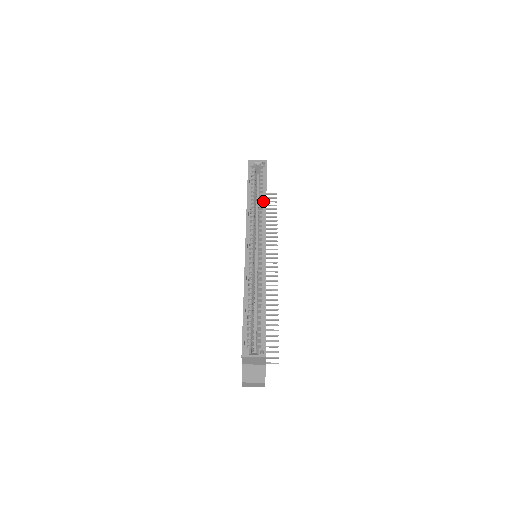
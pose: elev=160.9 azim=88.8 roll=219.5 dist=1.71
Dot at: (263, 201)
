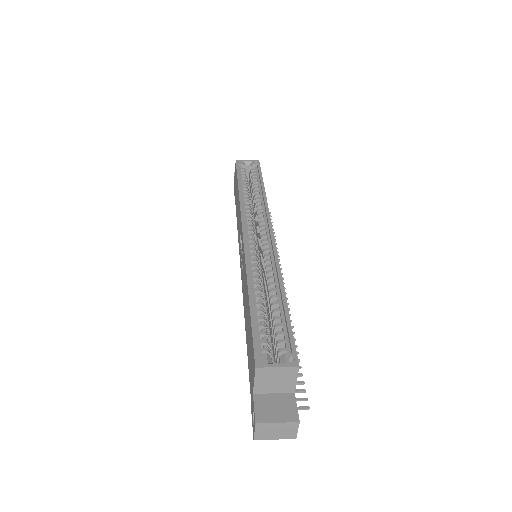
Dot at: (260, 193)
